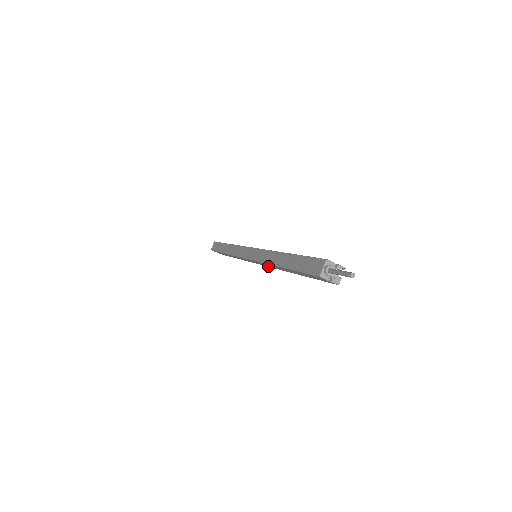
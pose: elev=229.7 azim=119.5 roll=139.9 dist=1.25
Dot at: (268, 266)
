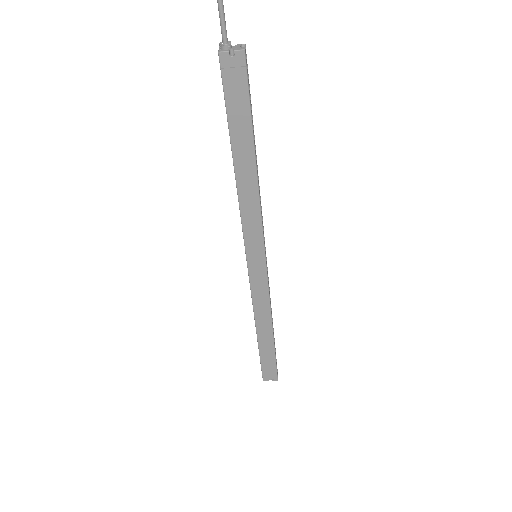
Dot at: (259, 231)
